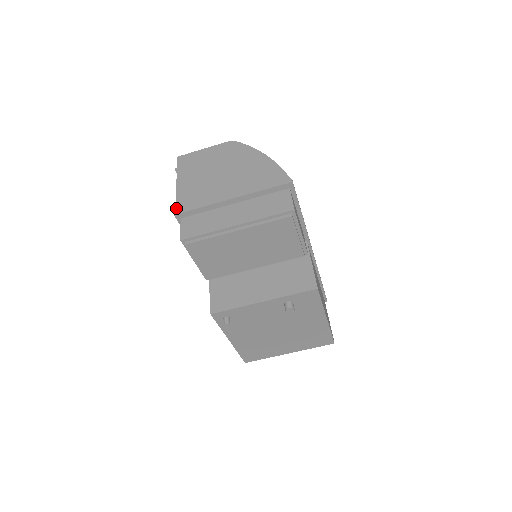
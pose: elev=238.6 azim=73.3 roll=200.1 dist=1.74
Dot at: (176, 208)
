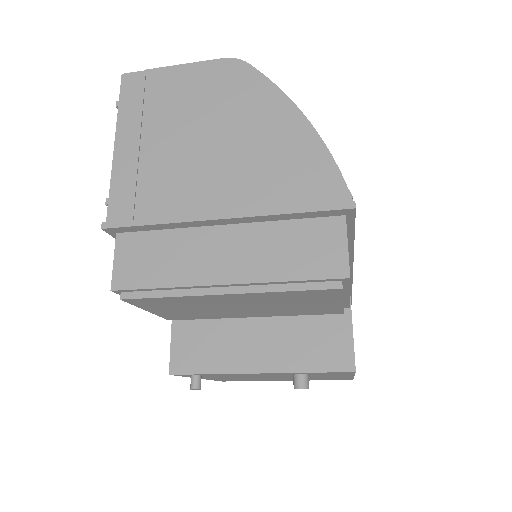
Dot at: (107, 211)
